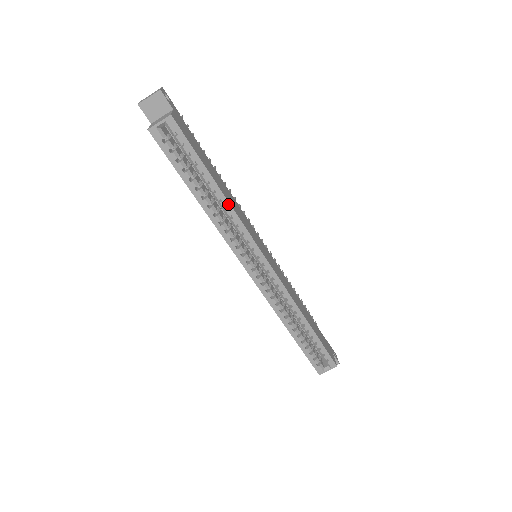
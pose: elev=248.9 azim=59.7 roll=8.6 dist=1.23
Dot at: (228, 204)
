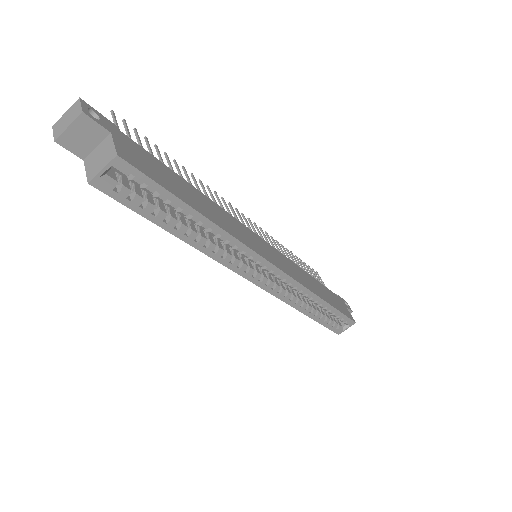
Dot at: (220, 230)
